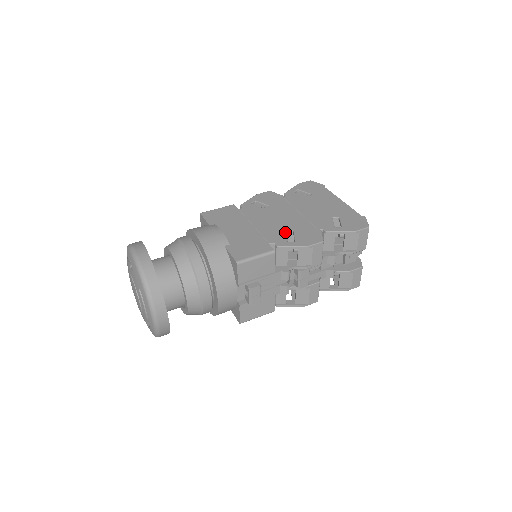
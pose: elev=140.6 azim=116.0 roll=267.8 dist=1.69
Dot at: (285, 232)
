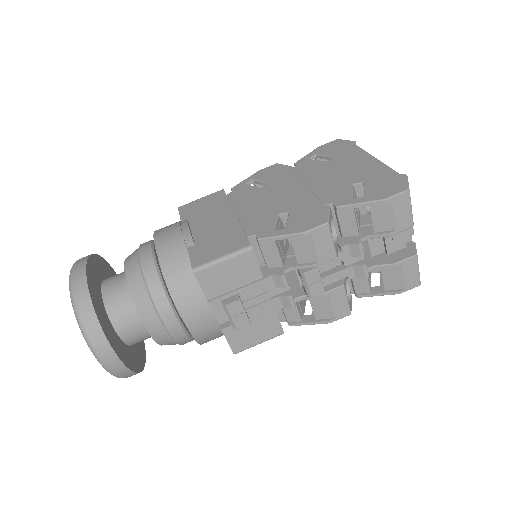
Dot at: (276, 216)
